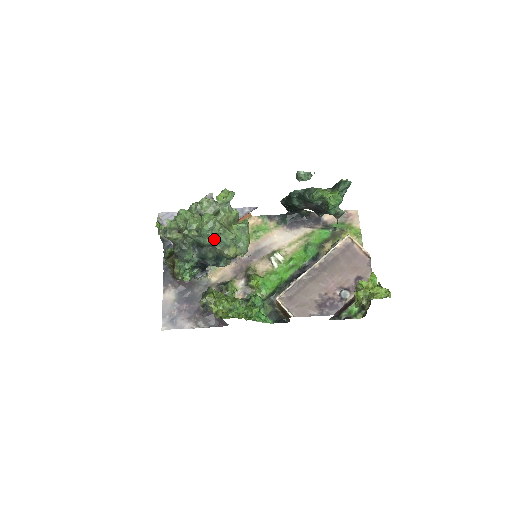
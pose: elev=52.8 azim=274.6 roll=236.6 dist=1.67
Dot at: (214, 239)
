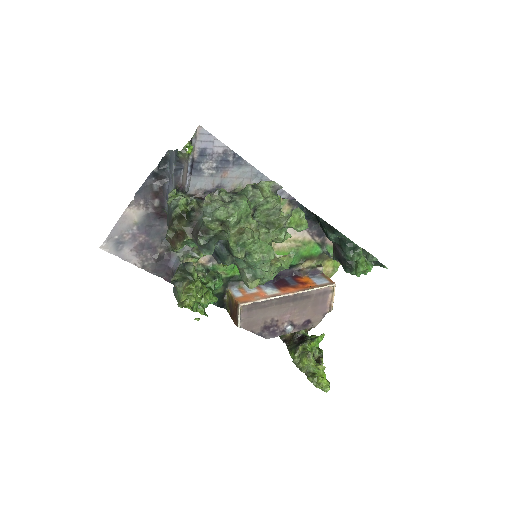
Dot at: occluded
